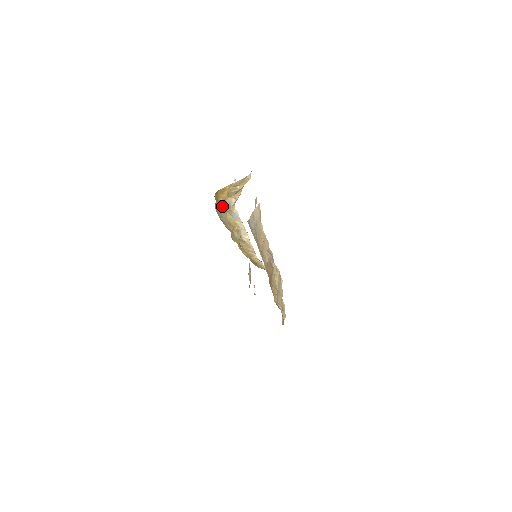
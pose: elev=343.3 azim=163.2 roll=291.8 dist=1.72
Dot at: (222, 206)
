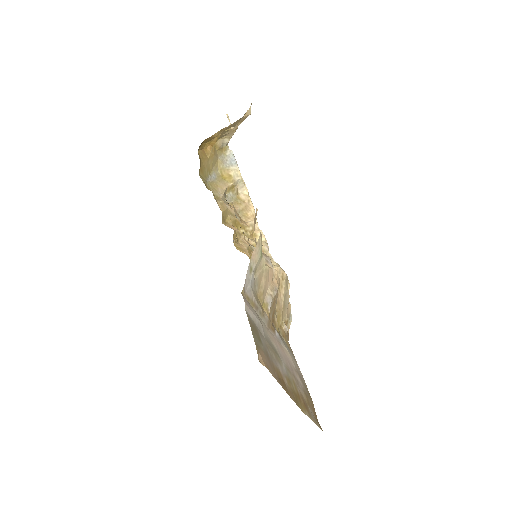
Dot at: (210, 158)
